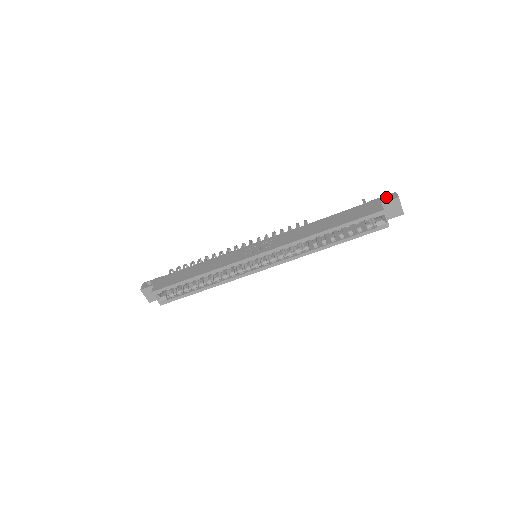
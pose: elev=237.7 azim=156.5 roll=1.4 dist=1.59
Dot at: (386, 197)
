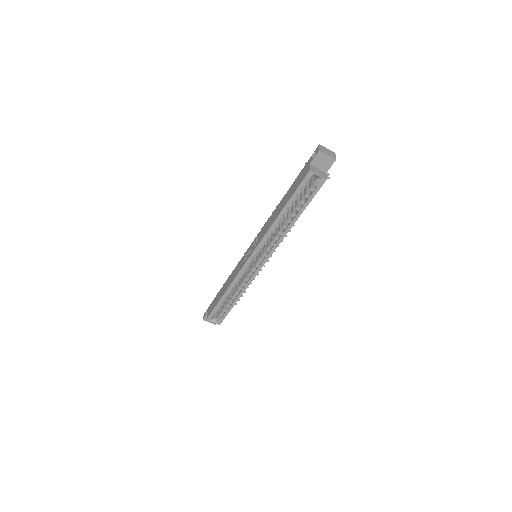
Dot at: (314, 154)
